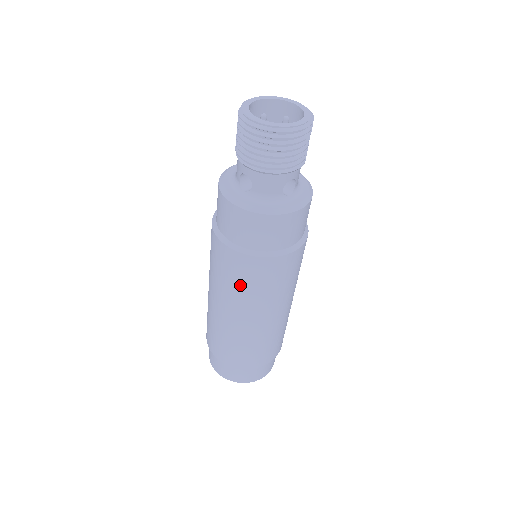
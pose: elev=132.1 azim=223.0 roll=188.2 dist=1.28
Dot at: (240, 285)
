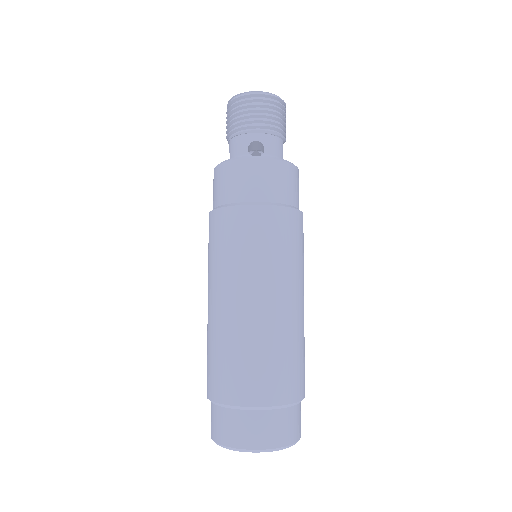
Dot at: (280, 250)
